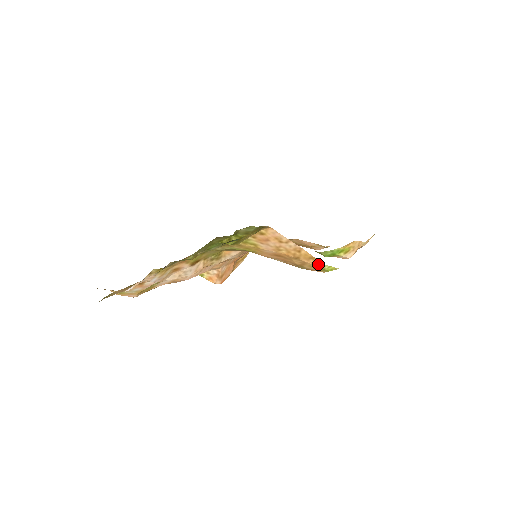
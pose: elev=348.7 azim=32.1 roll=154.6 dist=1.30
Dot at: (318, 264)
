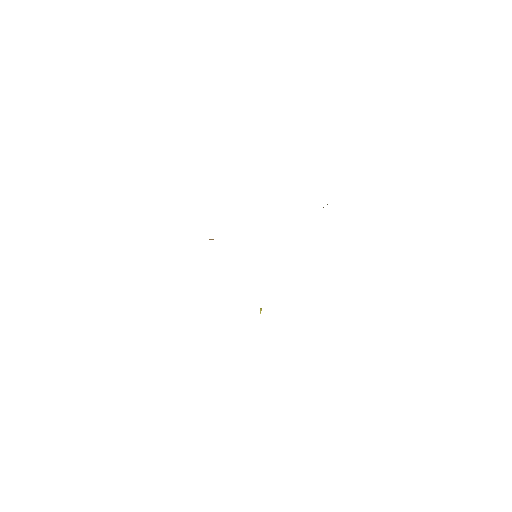
Dot at: occluded
